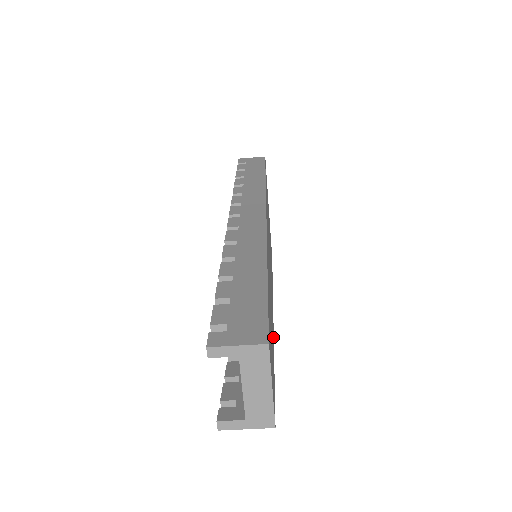
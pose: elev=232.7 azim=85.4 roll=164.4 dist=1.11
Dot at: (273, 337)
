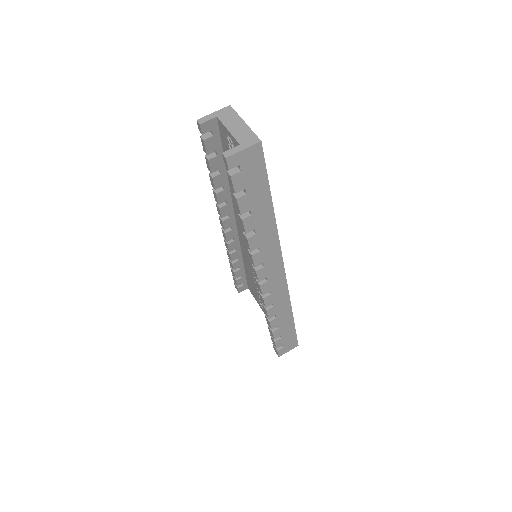
Dot at: occluded
